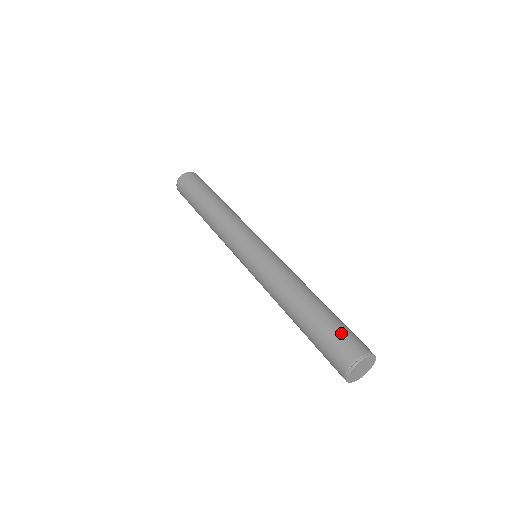
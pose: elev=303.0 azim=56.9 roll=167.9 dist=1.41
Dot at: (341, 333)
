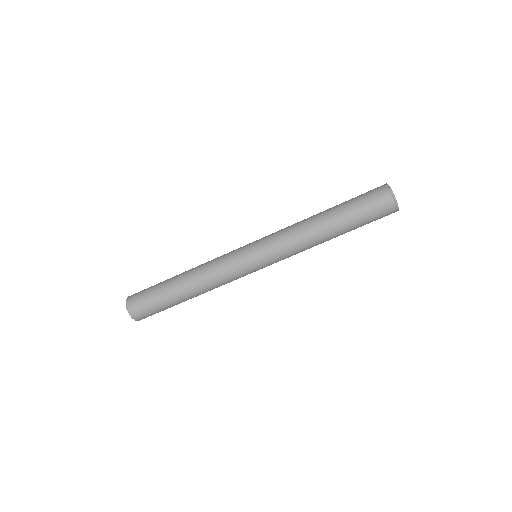
Dot at: (362, 195)
